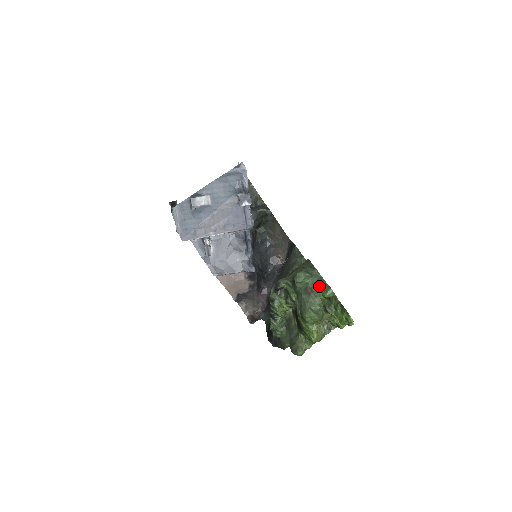
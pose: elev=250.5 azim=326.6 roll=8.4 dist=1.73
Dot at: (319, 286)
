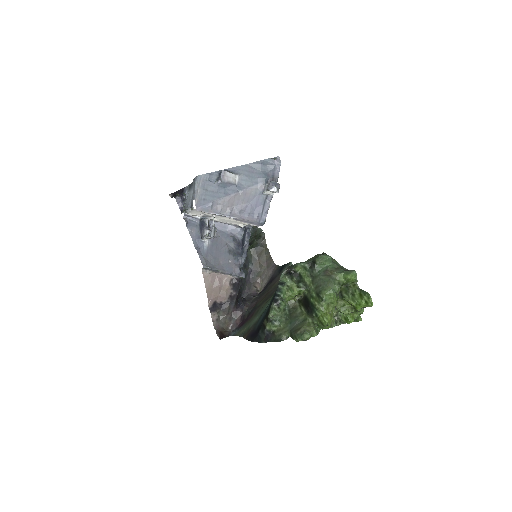
Dot at: (340, 270)
